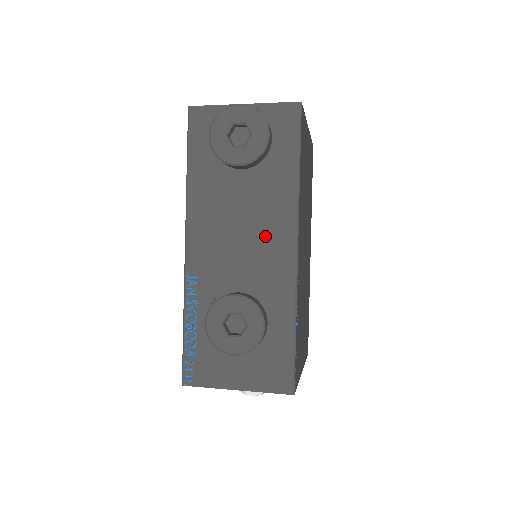
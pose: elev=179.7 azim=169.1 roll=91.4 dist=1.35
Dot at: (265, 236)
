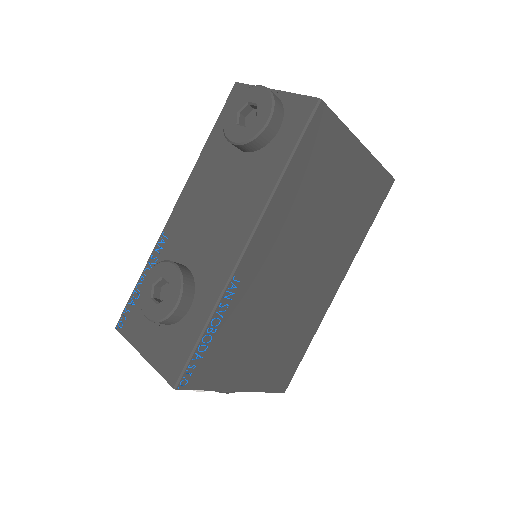
Dot at: (229, 222)
